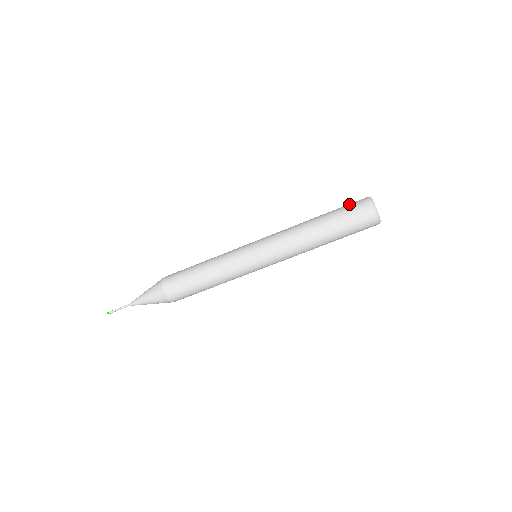
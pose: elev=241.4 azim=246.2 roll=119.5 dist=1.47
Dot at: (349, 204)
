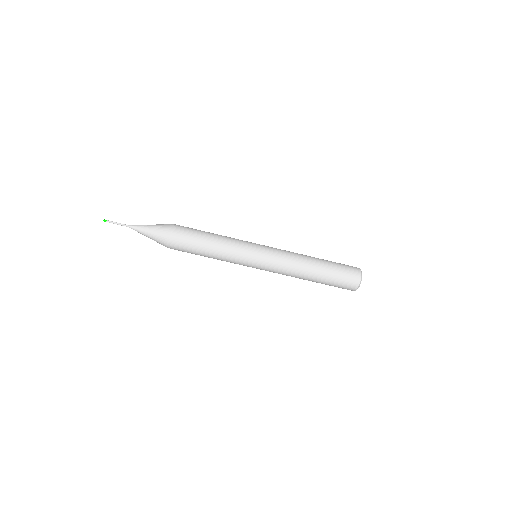
Dot at: (345, 266)
